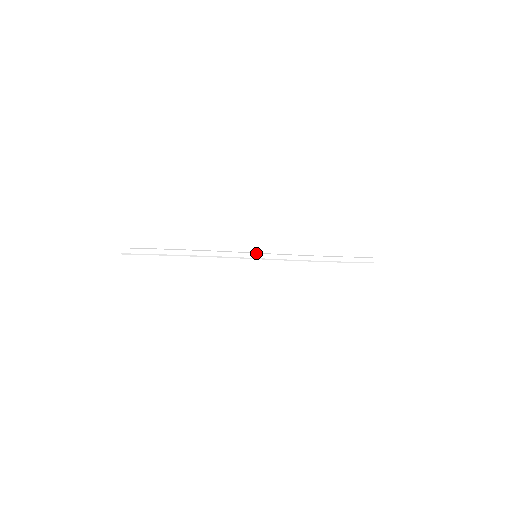
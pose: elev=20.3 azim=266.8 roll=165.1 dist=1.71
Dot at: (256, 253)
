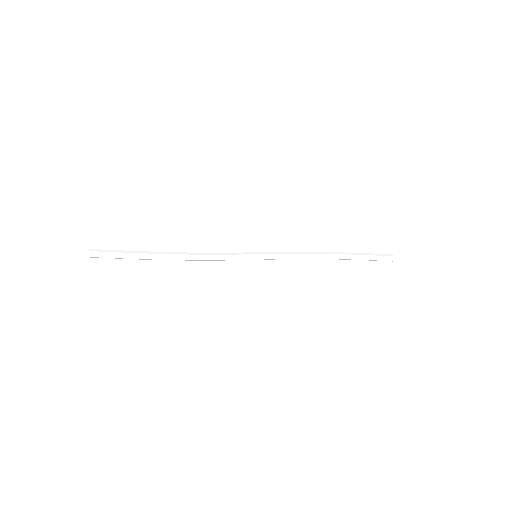
Dot at: (256, 254)
